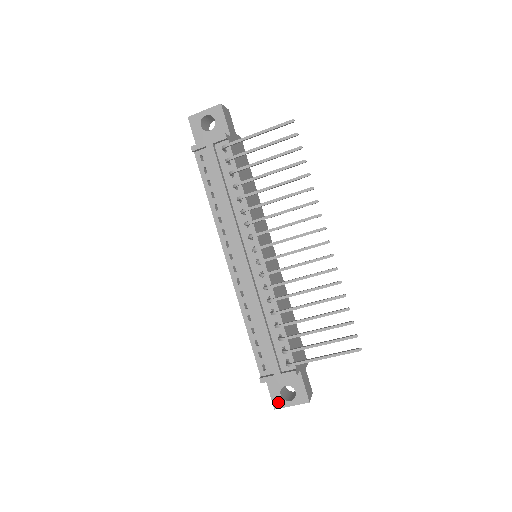
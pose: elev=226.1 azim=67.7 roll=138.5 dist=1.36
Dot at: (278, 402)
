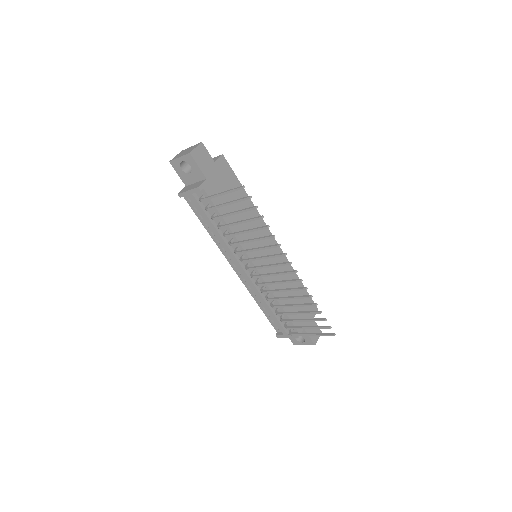
Dot at: (295, 342)
